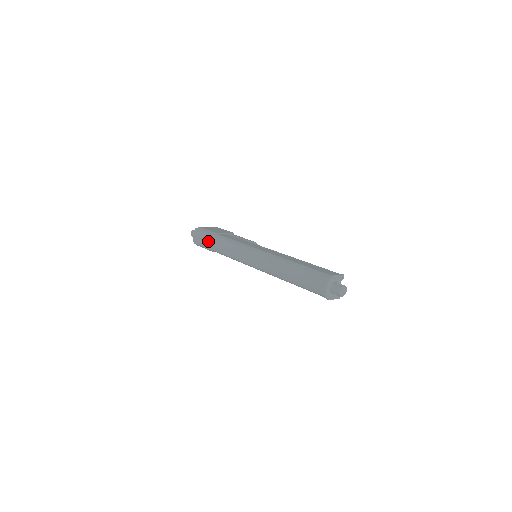
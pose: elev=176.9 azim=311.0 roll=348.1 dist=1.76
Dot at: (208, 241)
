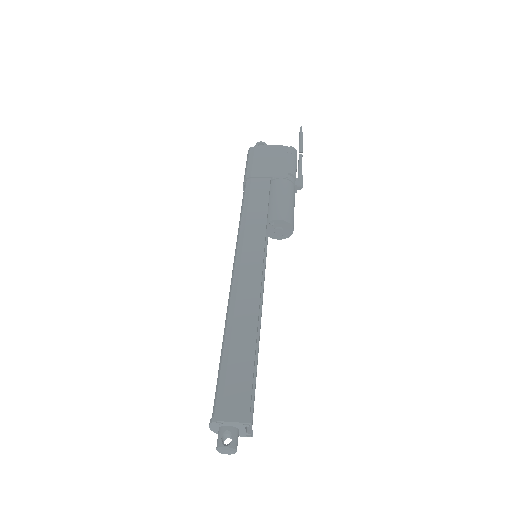
Dot at: (243, 184)
